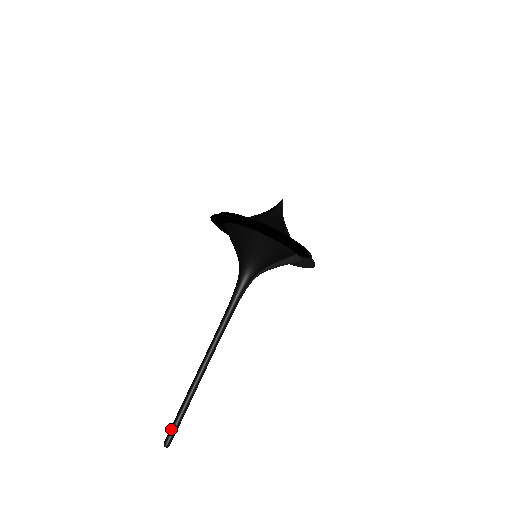
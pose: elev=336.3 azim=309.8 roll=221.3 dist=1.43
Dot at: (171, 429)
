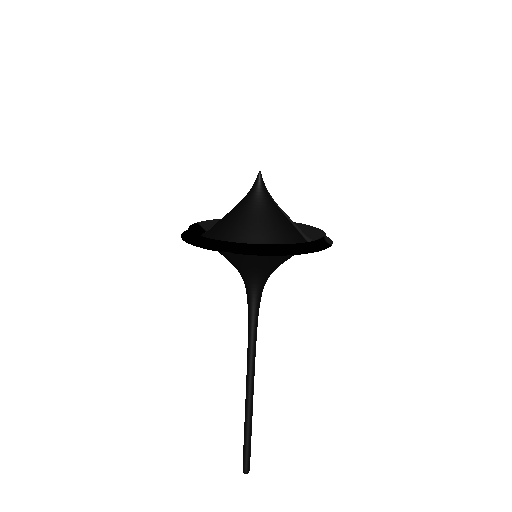
Dot at: (245, 459)
